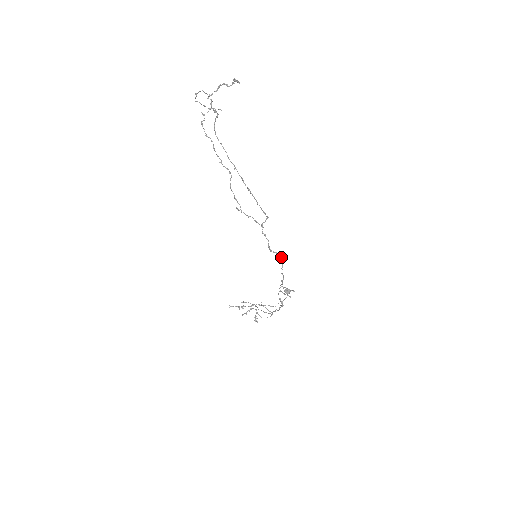
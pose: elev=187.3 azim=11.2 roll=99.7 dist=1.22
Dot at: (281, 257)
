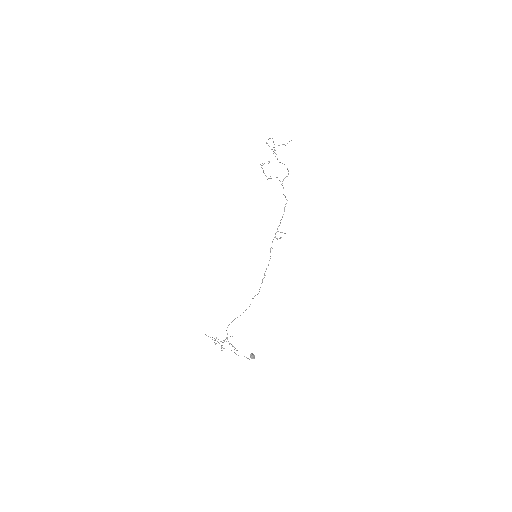
Dot at: (287, 200)
